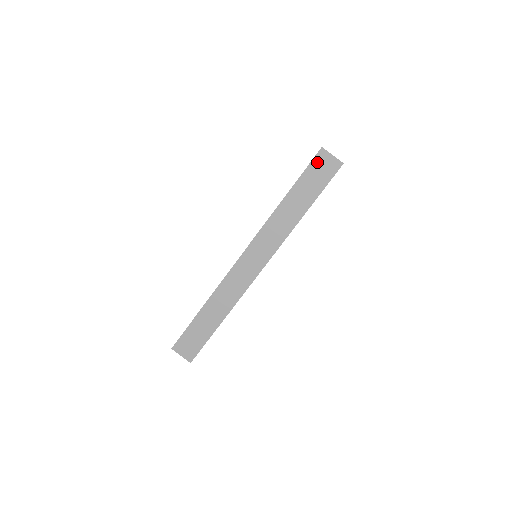
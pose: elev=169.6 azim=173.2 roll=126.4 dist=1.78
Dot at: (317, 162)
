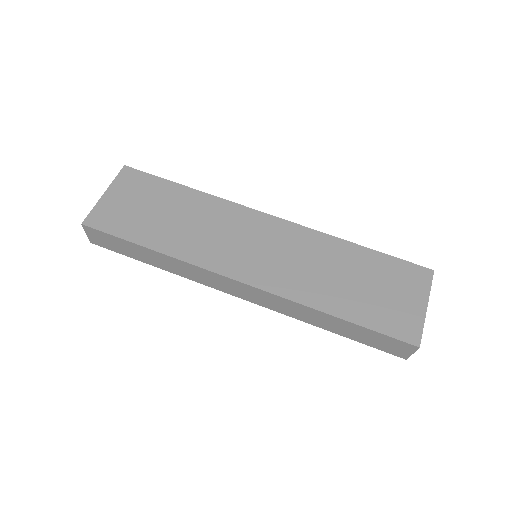
Dot at: (398, 343)
